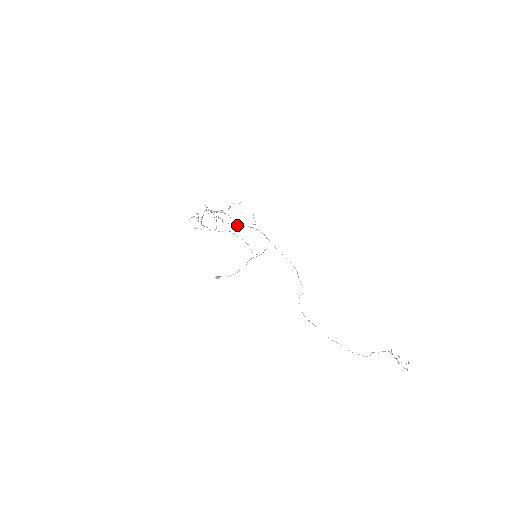
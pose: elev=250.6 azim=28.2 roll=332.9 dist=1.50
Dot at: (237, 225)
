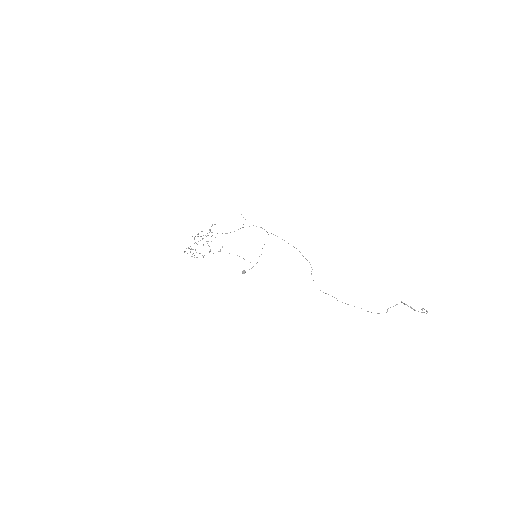
Dot at: occluded
